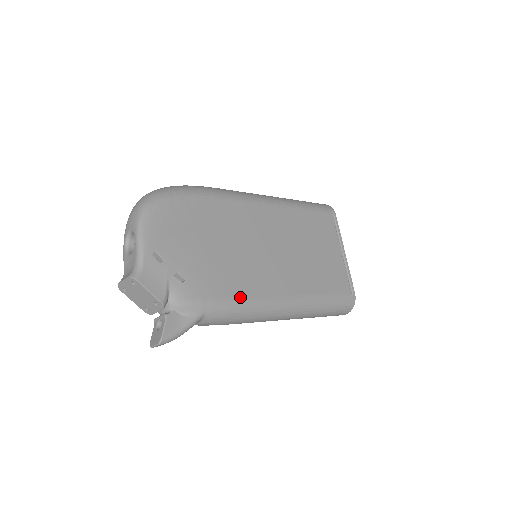
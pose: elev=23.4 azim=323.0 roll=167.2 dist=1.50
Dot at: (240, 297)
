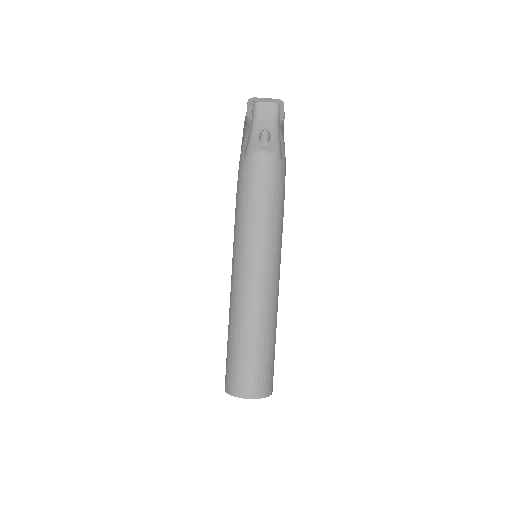
Dot at: occluded
